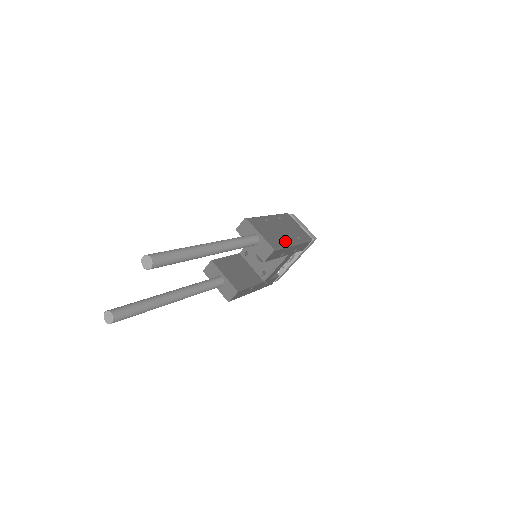
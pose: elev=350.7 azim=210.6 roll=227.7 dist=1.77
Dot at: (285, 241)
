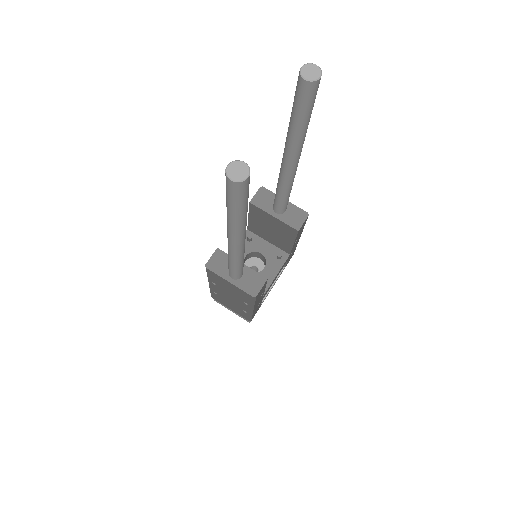
Dot at: occluded
